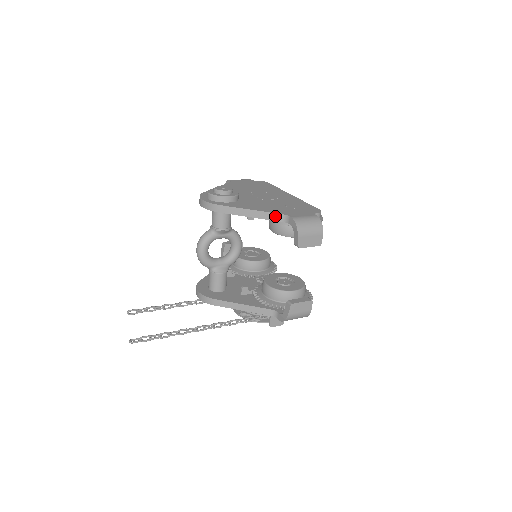
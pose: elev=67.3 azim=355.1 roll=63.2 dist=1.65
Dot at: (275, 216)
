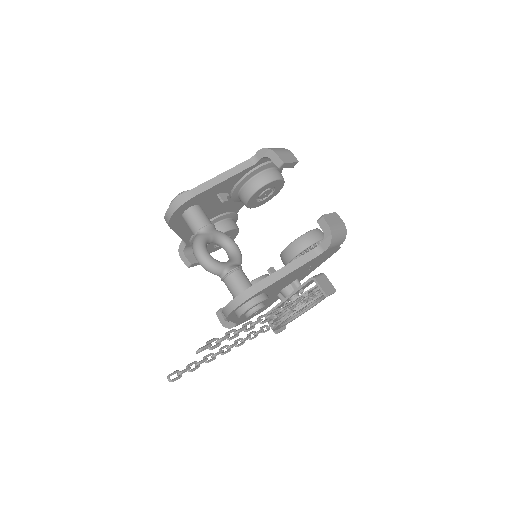
Dot at: (243, 165)
